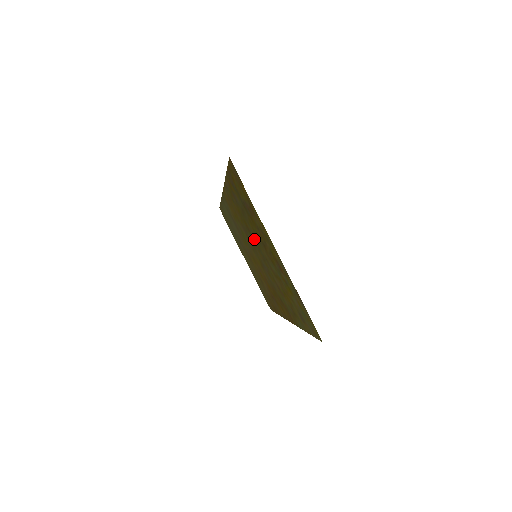
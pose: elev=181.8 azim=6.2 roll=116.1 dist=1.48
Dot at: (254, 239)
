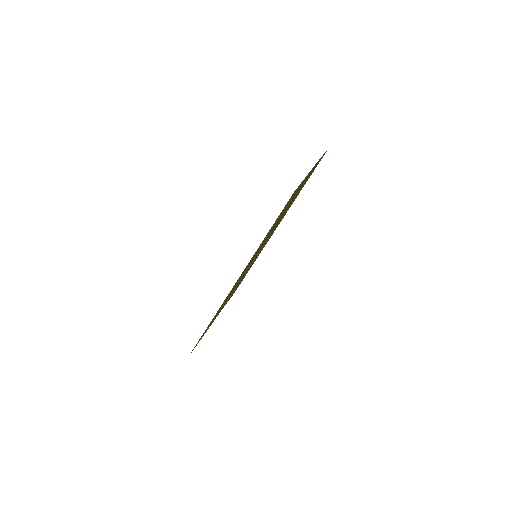
Dot at: occluded
